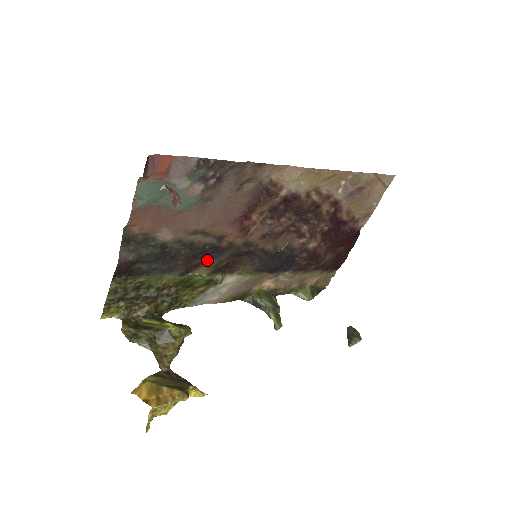
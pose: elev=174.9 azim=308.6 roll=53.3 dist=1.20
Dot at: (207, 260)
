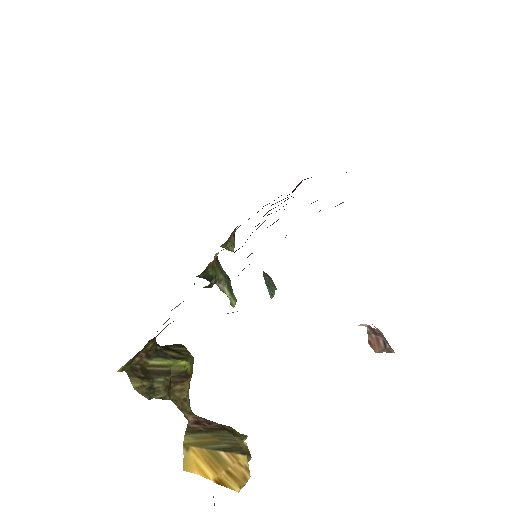
Dot at: occluded
